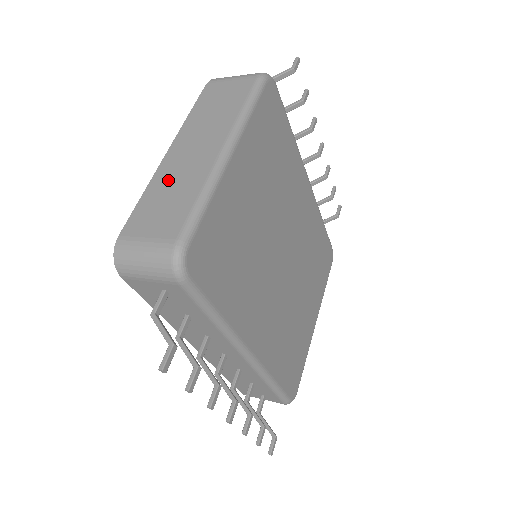
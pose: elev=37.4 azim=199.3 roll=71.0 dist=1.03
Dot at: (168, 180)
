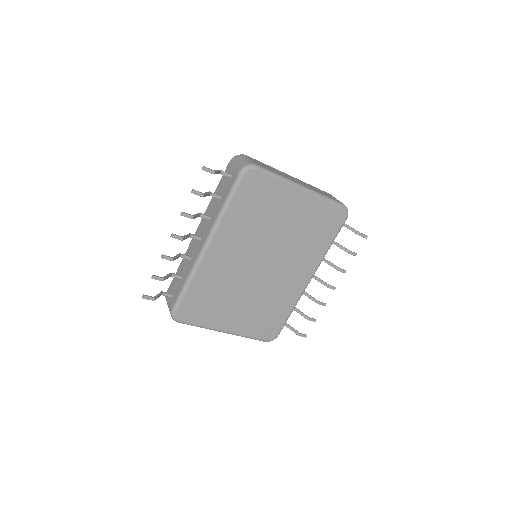
Dot at: (278, 171)
